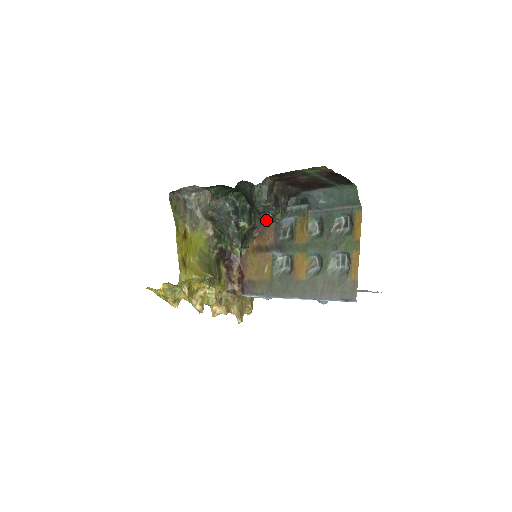
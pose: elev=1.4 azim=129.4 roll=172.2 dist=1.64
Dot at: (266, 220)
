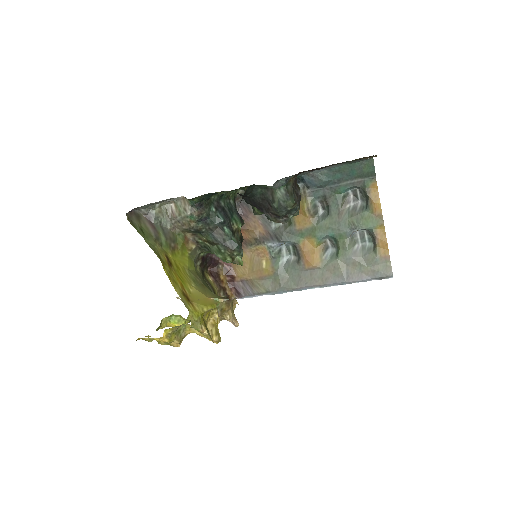
Dot at: (286, 222)
